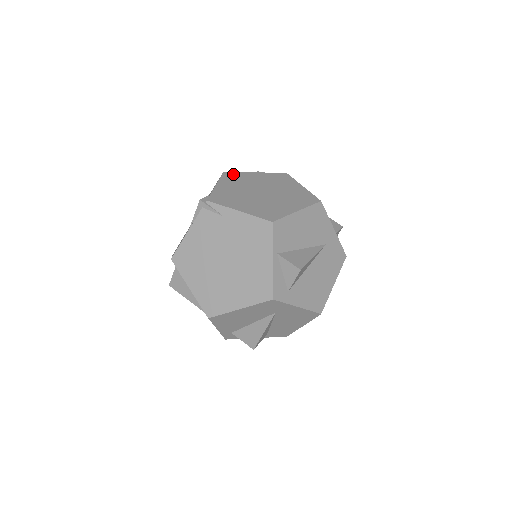
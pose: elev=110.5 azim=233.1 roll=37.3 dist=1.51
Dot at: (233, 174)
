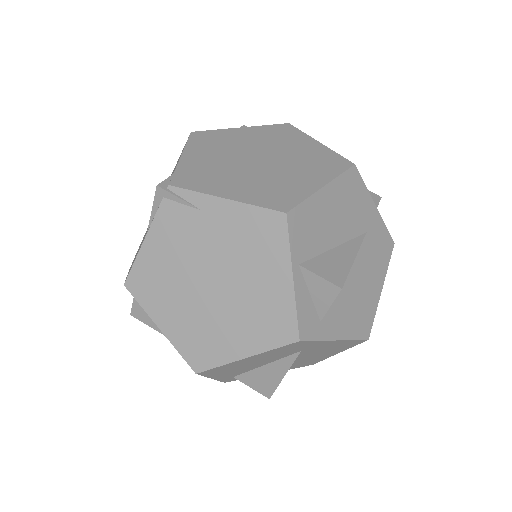
Dot at: (207, 134)
